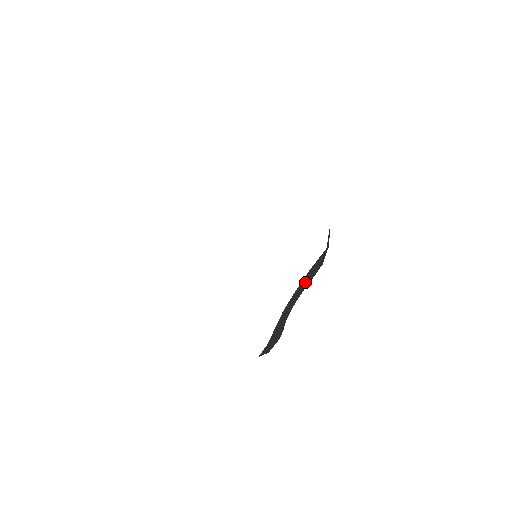
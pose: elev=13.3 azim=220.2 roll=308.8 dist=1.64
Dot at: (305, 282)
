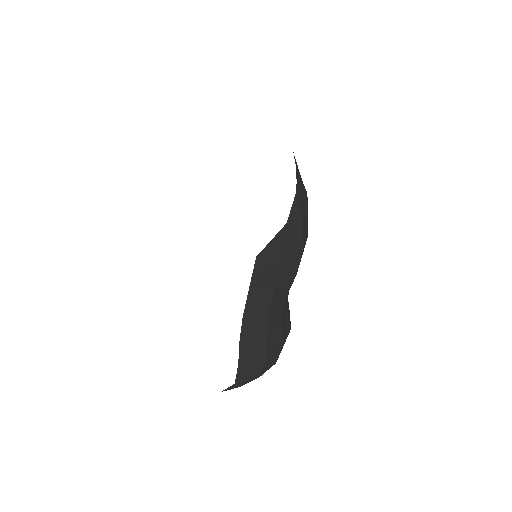
Dot at: (266, 274)
